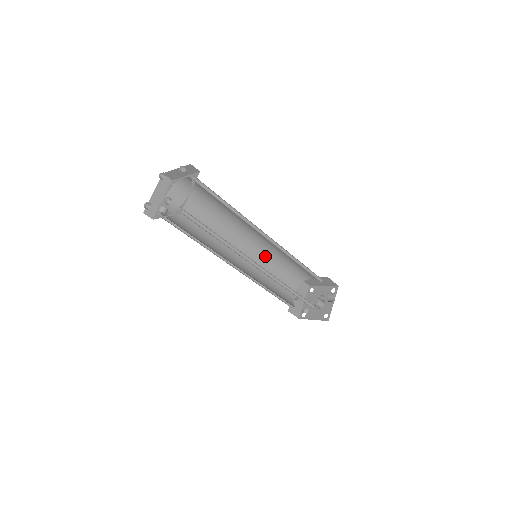
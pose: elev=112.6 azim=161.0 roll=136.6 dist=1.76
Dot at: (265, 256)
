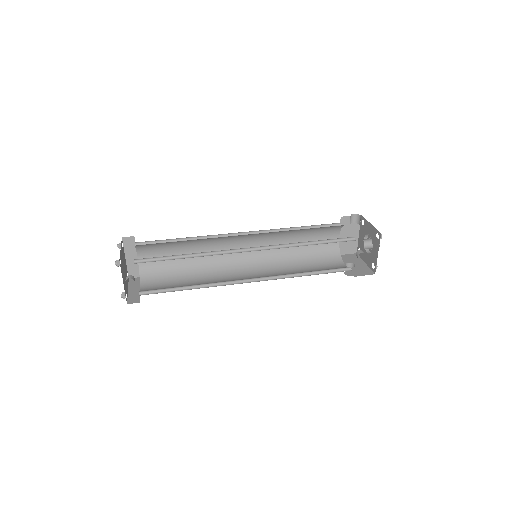
Dot at: (277, 260)
